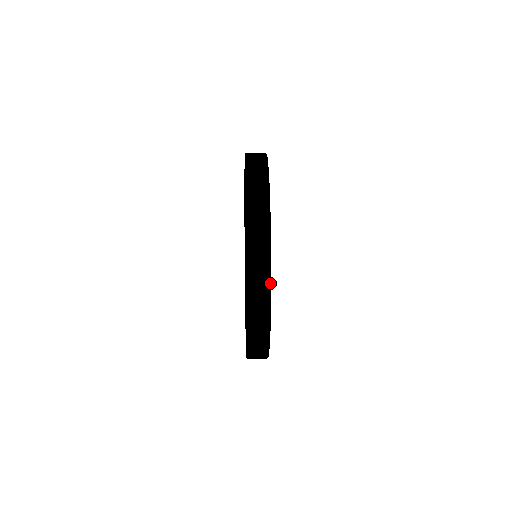
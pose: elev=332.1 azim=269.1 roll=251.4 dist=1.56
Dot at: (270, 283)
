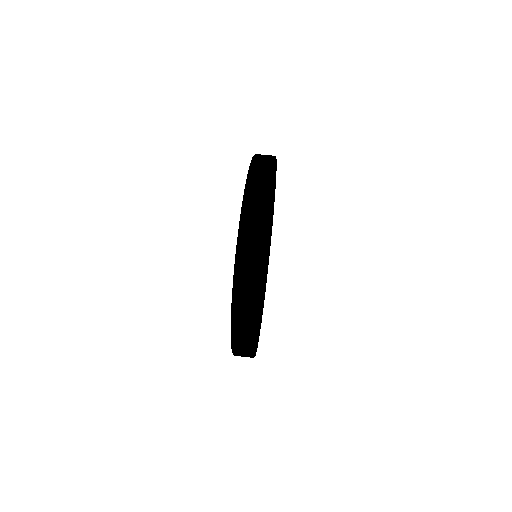
Dot at: (257, 289)
